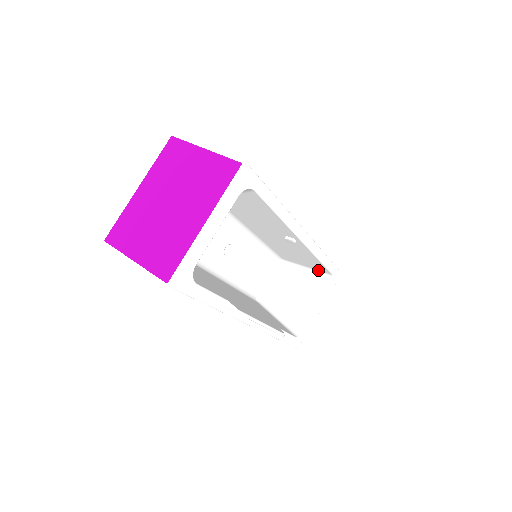
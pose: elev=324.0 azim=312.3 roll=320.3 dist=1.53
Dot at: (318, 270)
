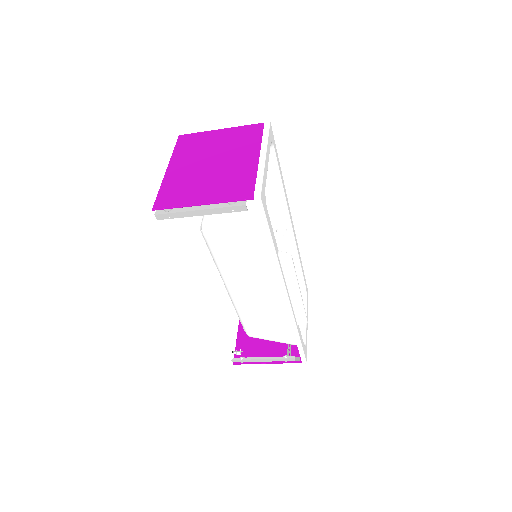
Dot at: occluded
